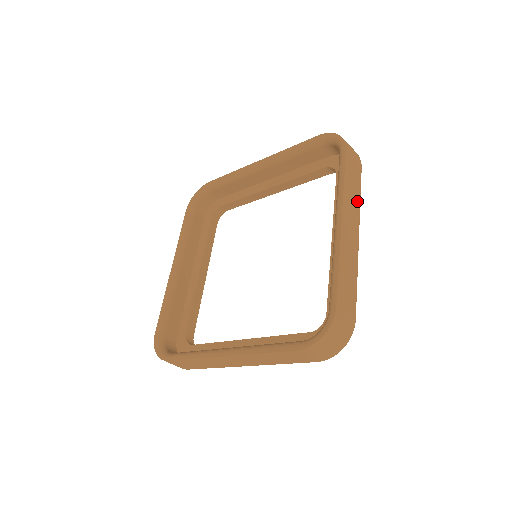
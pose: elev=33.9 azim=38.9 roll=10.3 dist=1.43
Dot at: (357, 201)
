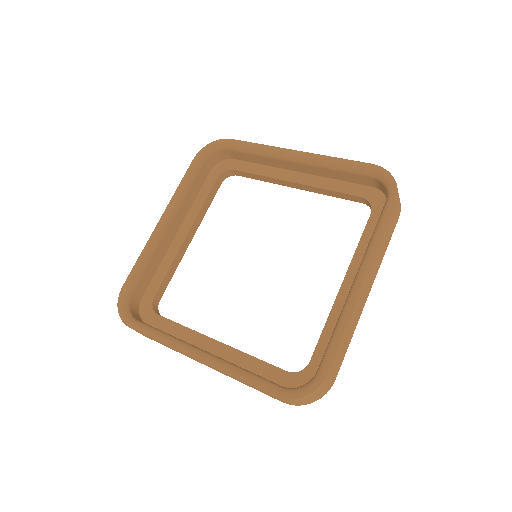
Dot at: (382, 258)
